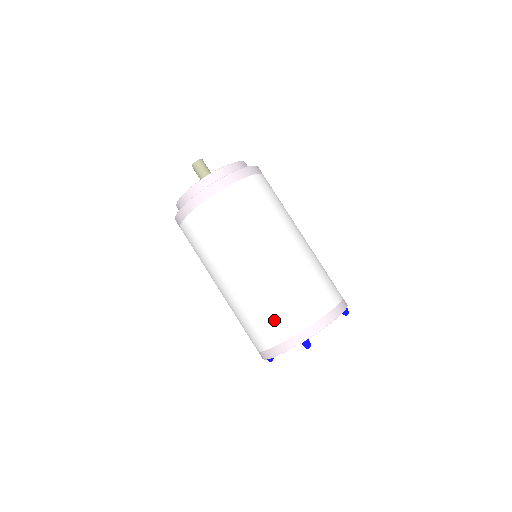
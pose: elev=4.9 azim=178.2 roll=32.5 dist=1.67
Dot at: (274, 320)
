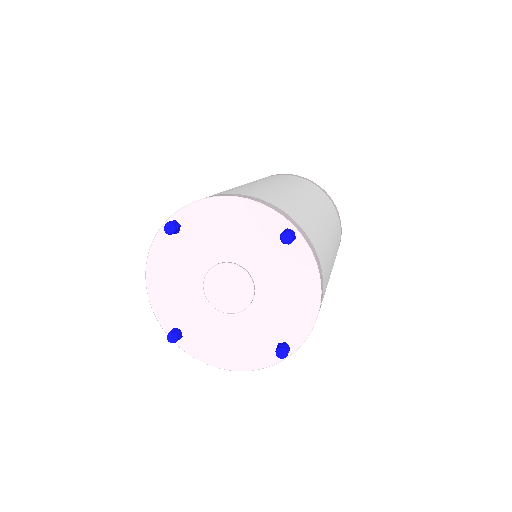
Dot at: (288, 204)
